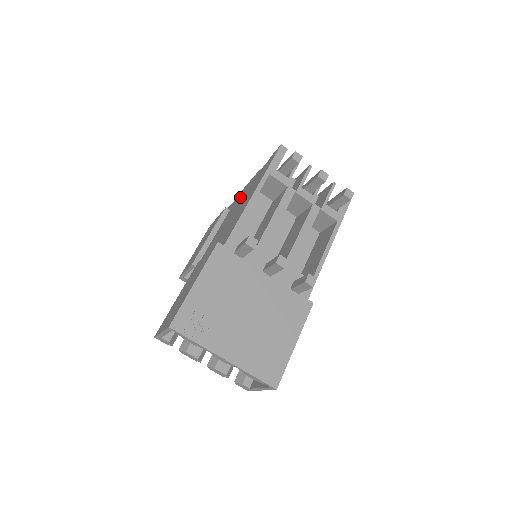
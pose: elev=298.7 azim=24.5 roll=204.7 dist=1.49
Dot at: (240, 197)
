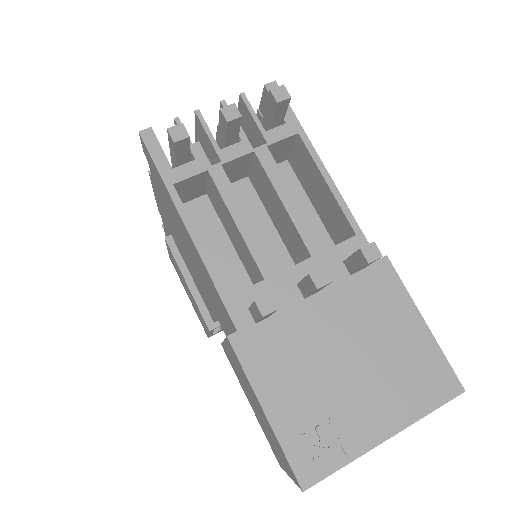
Dot at: occluded
